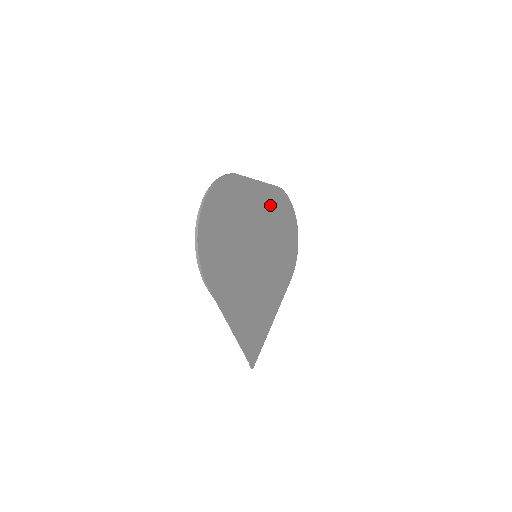
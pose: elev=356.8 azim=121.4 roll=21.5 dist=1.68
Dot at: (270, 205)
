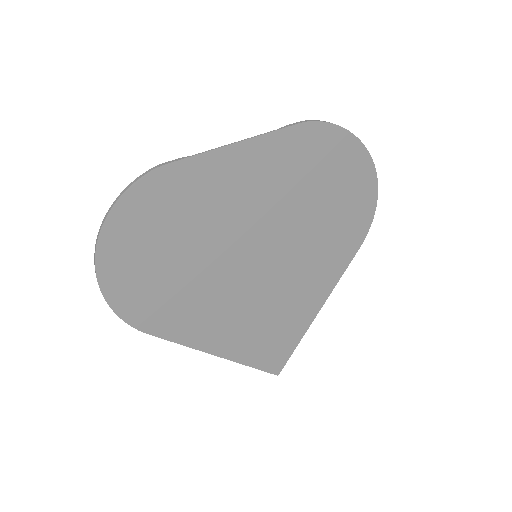
Dot at: (280, 166)
